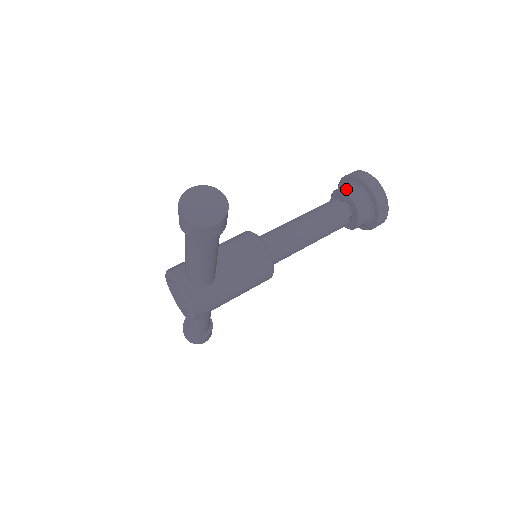
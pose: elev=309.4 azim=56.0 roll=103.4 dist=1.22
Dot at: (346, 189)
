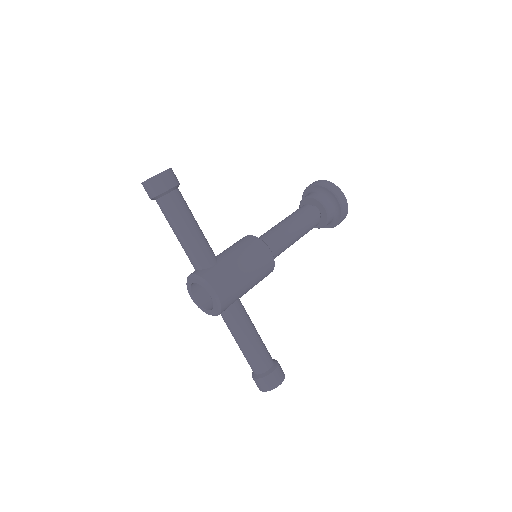
Dot at: (302, 199)
